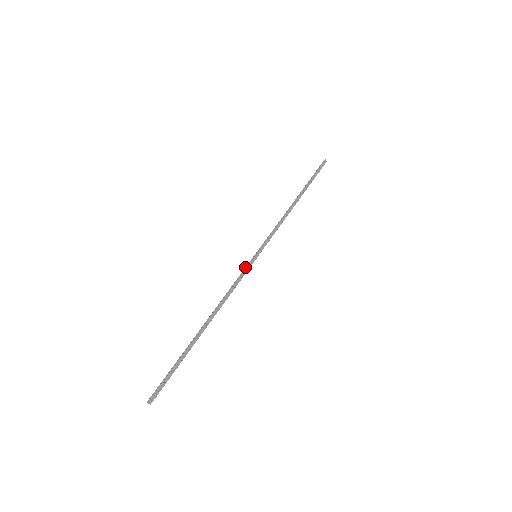
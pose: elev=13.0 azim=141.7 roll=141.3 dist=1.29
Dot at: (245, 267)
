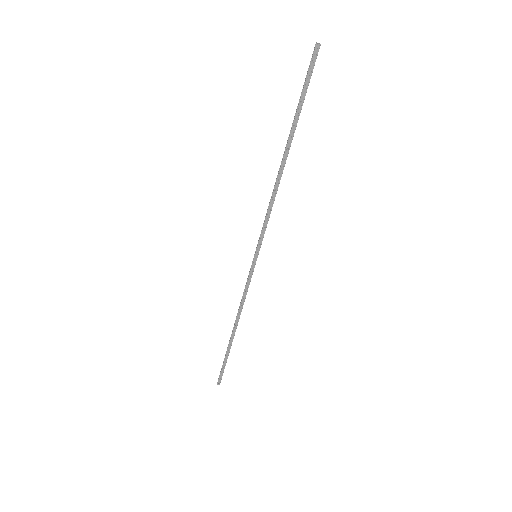
Dot at: (249, 271)
